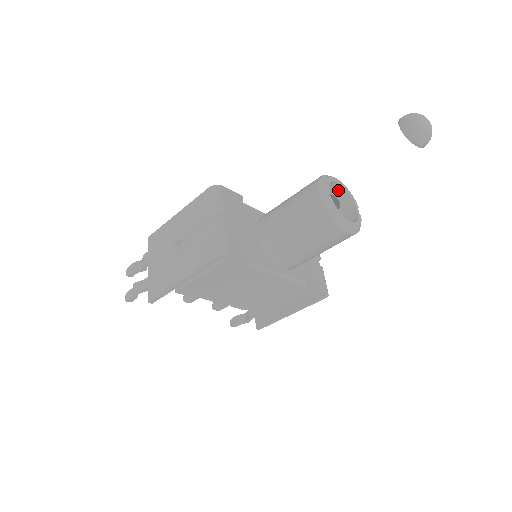
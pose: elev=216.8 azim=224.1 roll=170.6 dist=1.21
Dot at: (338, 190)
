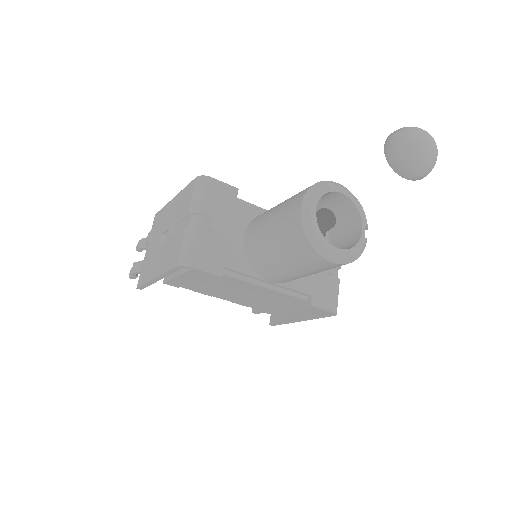
Dot at: (343, 200)
